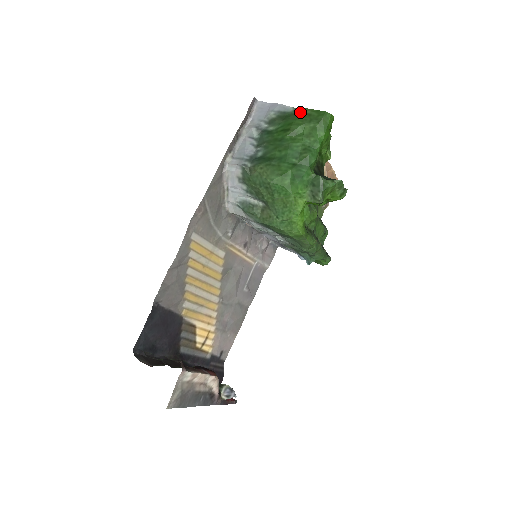
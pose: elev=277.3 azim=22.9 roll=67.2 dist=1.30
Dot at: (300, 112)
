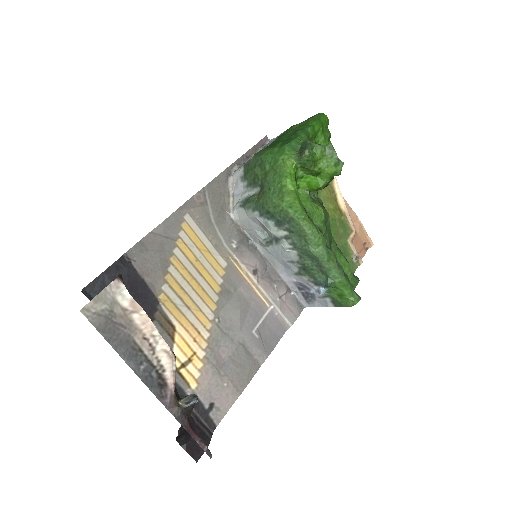
Dot at: occluded
